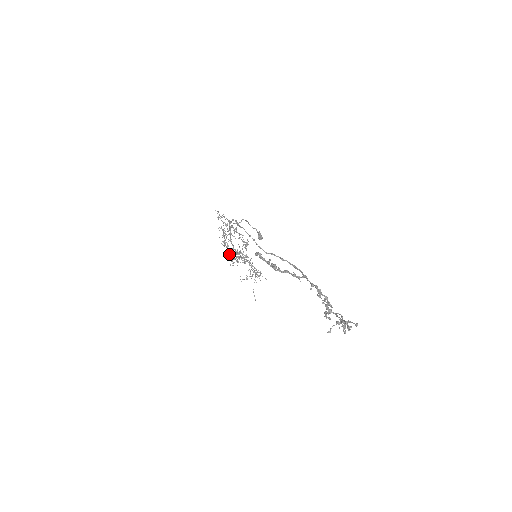
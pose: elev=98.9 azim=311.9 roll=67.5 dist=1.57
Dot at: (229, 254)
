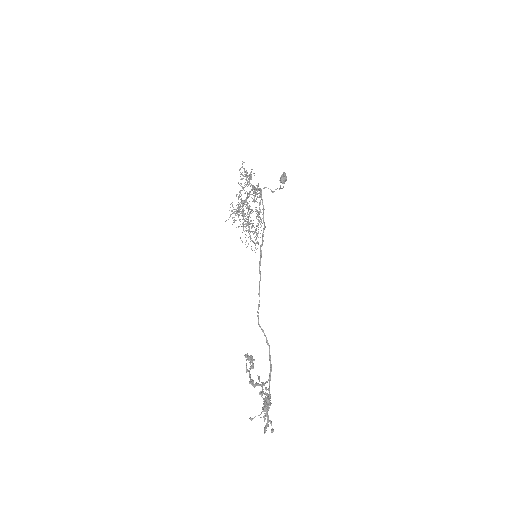
Dot at: occluded
